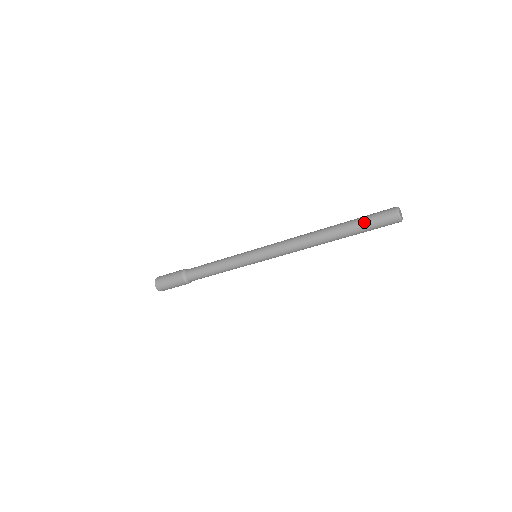
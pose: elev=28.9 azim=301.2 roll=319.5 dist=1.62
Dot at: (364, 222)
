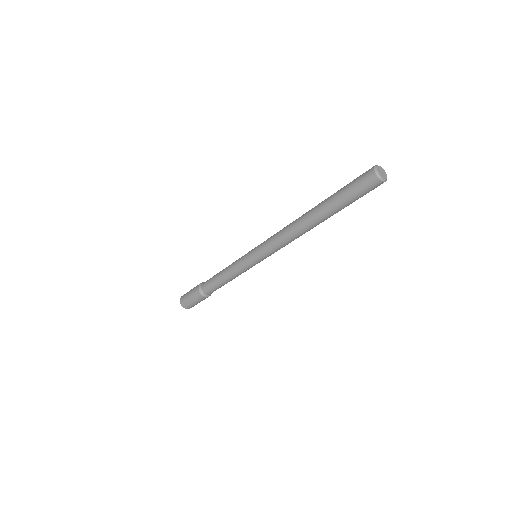
Dot at: (343, 188)
